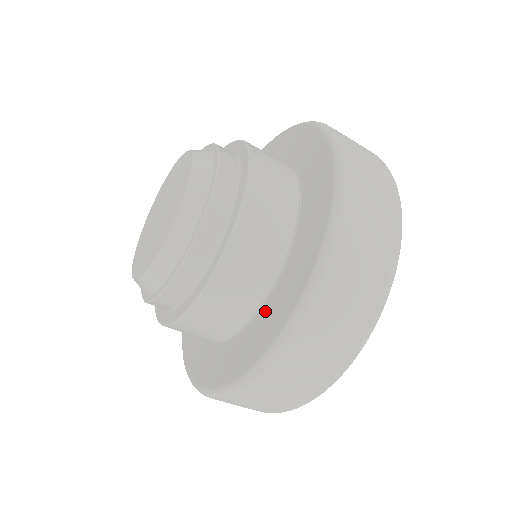
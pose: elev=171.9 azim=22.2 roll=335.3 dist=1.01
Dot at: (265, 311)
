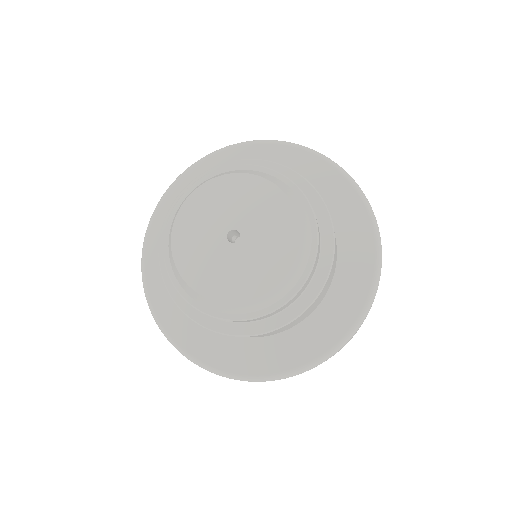
Dot at: (306, 326)
